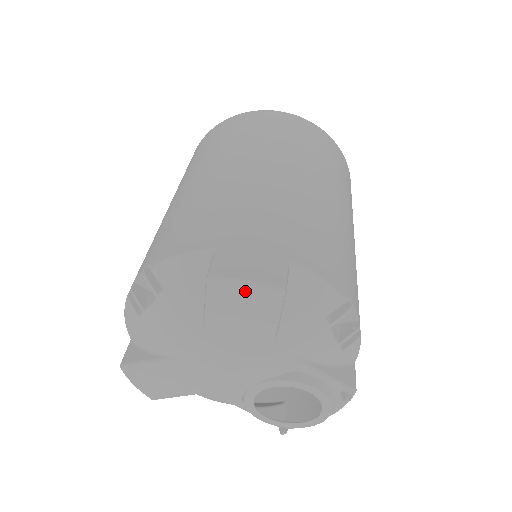
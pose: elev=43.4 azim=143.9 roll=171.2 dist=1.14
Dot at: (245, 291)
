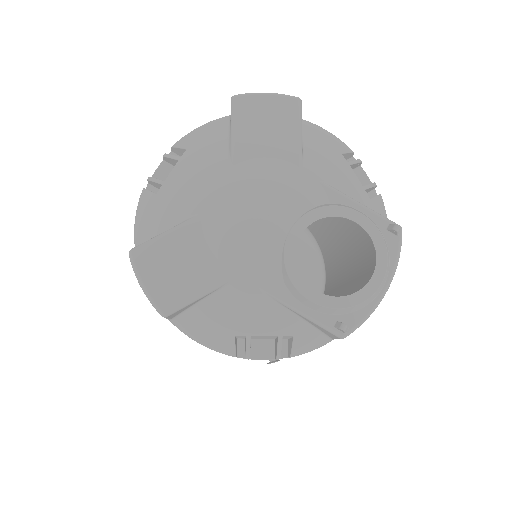
Dot at: (267, 100)
